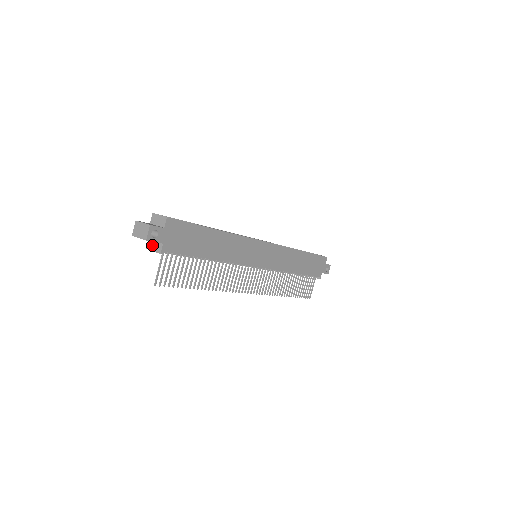
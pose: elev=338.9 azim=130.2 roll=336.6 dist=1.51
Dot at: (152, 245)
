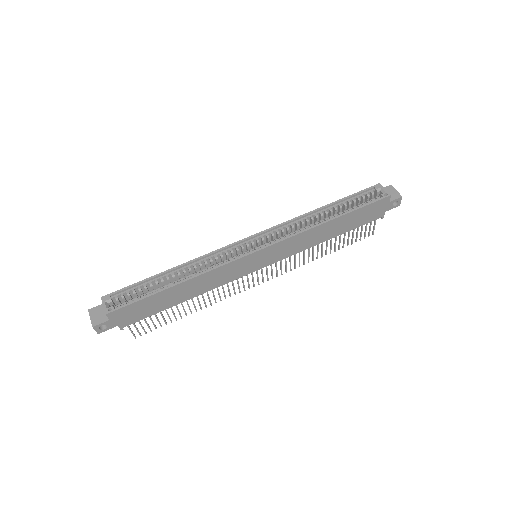
Dot at: occluded
